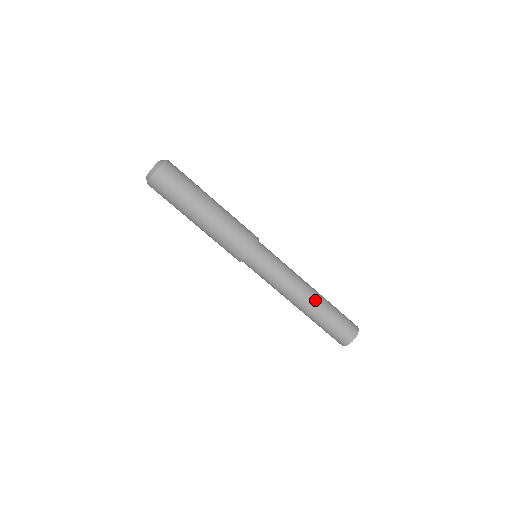
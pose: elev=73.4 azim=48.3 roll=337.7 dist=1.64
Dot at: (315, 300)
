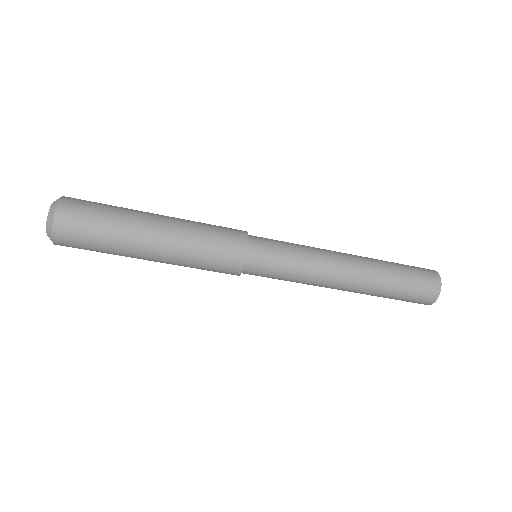
Dot at: (362, 280)
